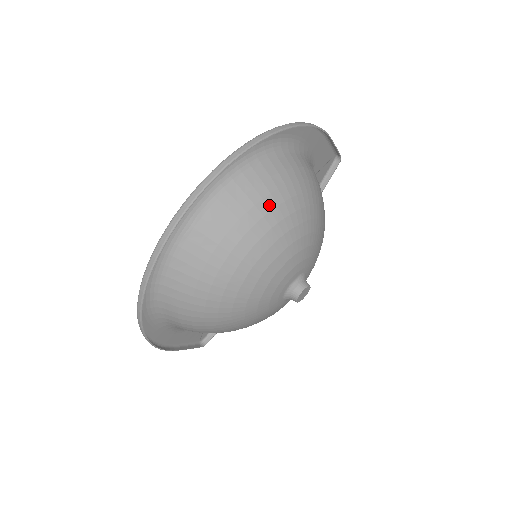
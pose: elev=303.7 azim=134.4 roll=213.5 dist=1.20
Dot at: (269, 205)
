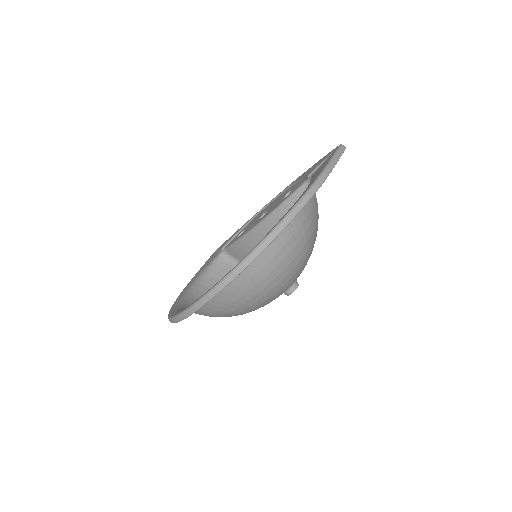
Dot at: (264, 284)
